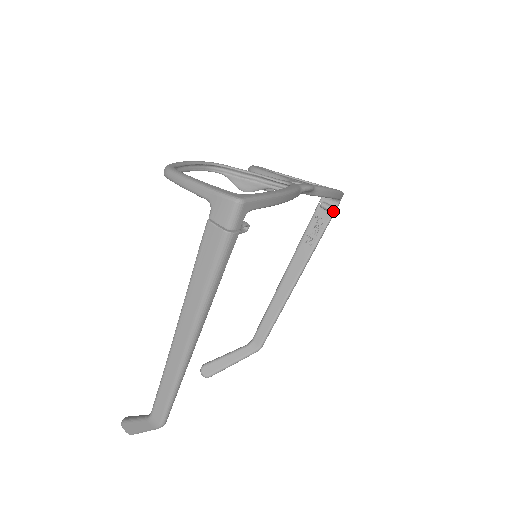
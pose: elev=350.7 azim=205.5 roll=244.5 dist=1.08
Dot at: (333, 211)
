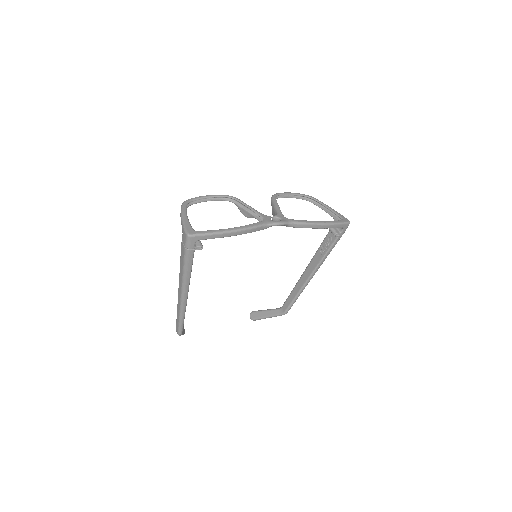
Dot at: (338, 235)
